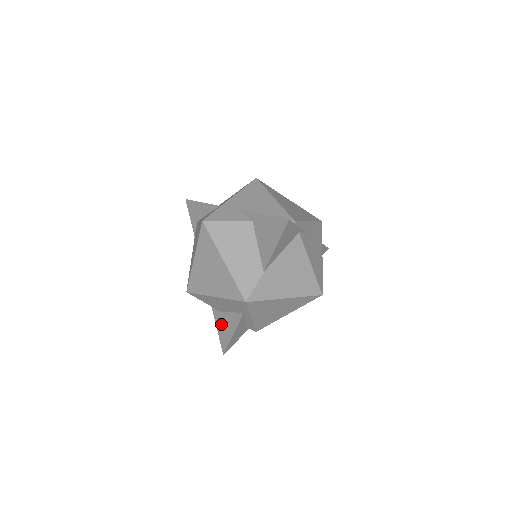
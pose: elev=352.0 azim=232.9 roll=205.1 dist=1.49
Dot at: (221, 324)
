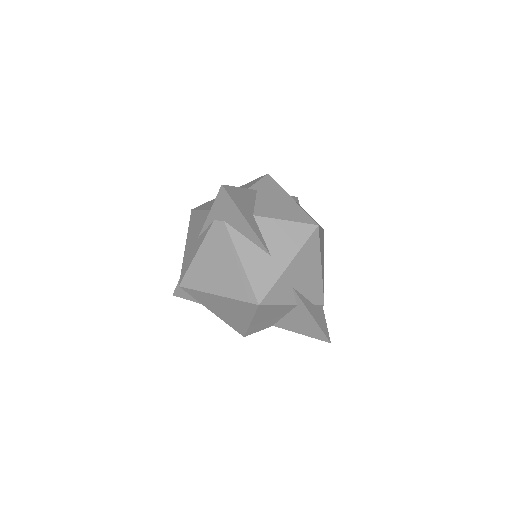
Dot at: occluded
